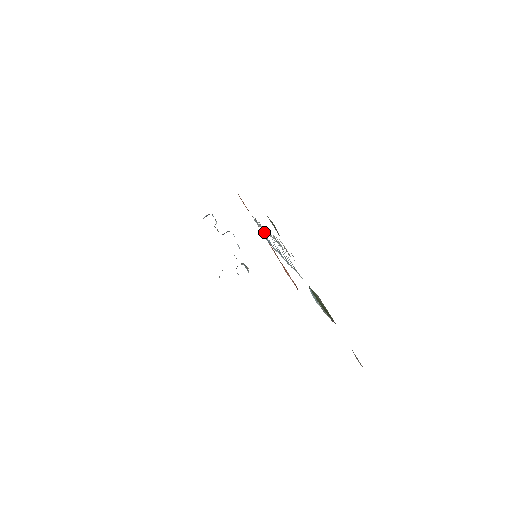
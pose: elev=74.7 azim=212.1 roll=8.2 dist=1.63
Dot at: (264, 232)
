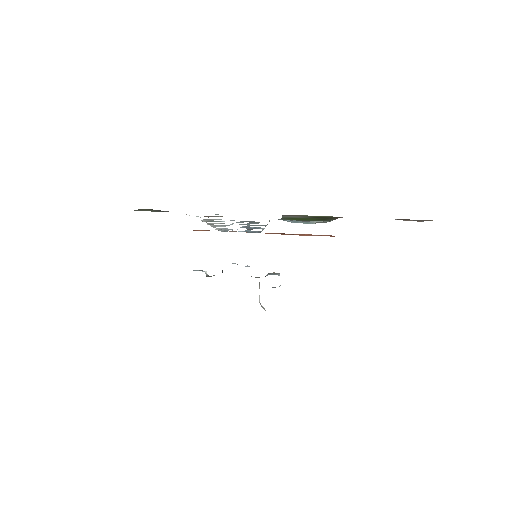
Dot at: occluded
